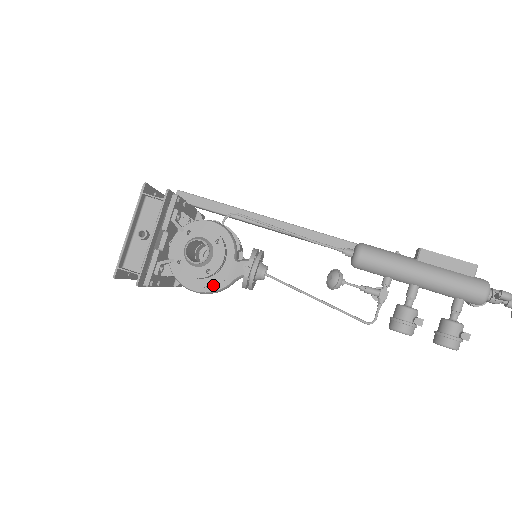
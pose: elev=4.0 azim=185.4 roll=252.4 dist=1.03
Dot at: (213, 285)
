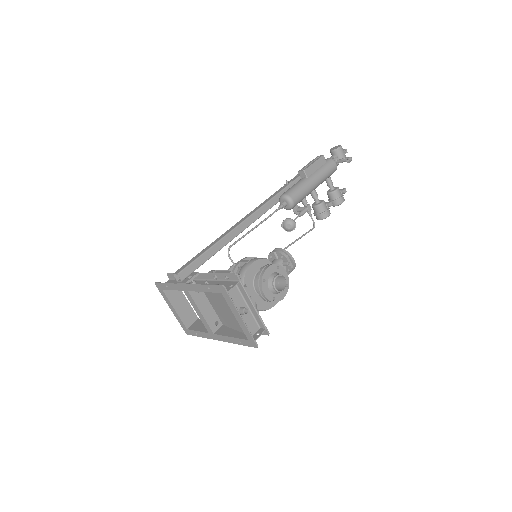
Dot at: occluded
